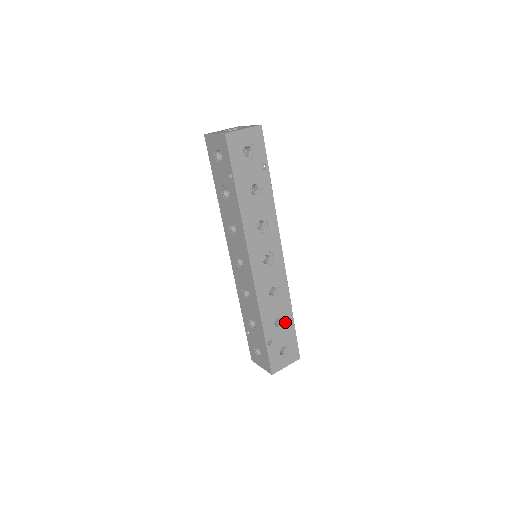
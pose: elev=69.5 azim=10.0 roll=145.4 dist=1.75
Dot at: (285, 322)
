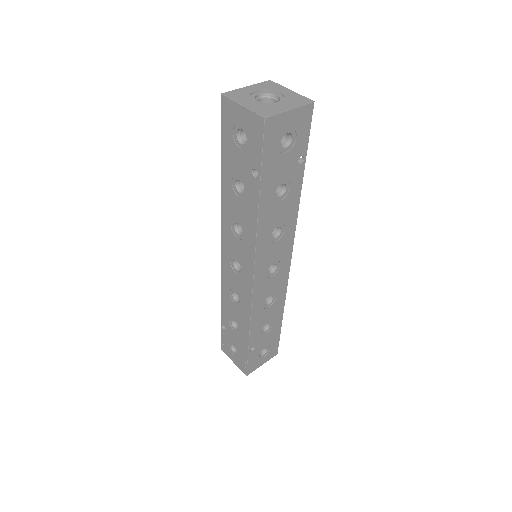
Dot at: (273, 326)
